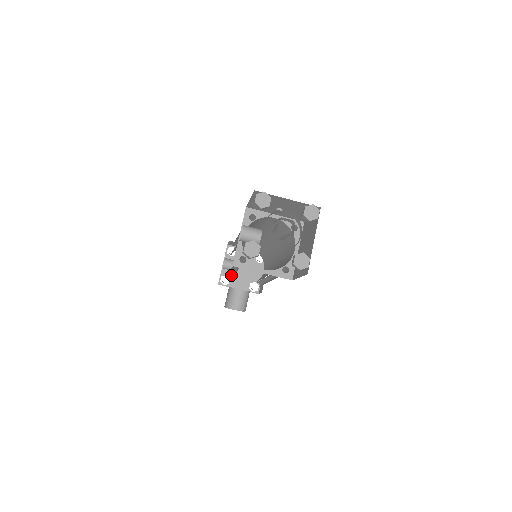
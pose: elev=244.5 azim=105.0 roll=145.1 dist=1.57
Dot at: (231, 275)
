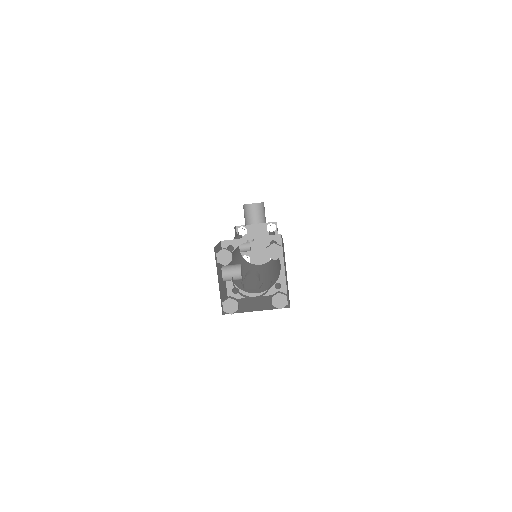
Dot at: occluded
